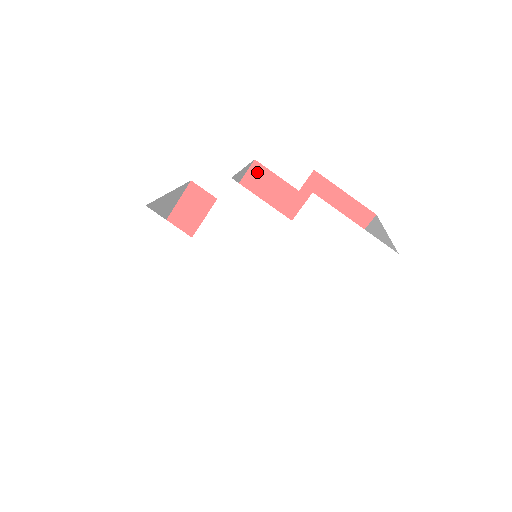
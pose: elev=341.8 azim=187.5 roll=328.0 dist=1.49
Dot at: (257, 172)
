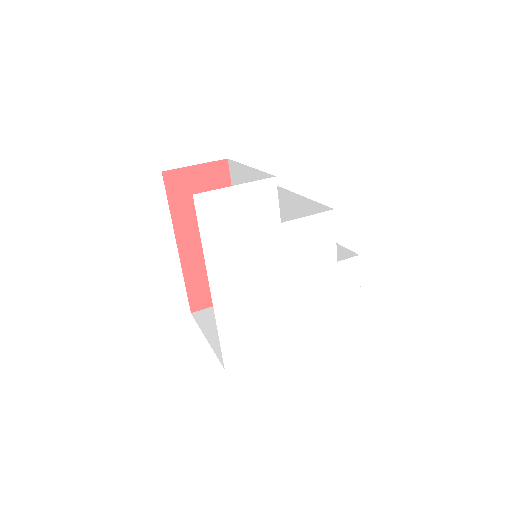
Dot at: occluded
